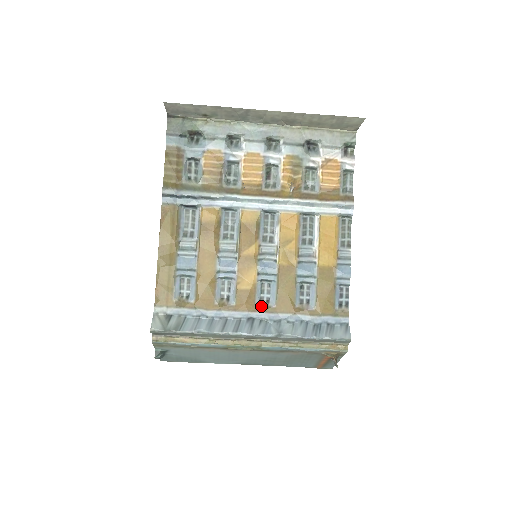
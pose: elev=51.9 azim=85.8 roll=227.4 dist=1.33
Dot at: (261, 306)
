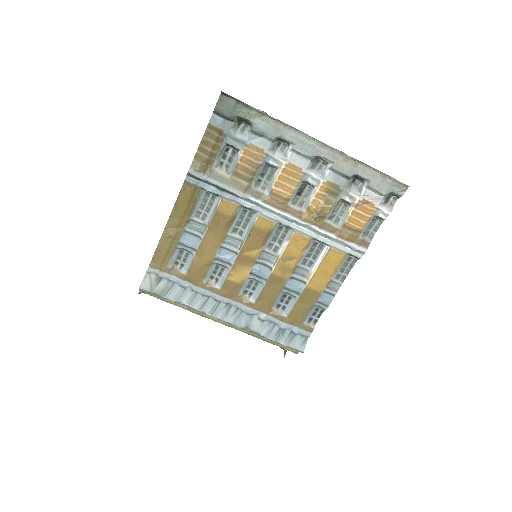
Dot at: (242, 298)
